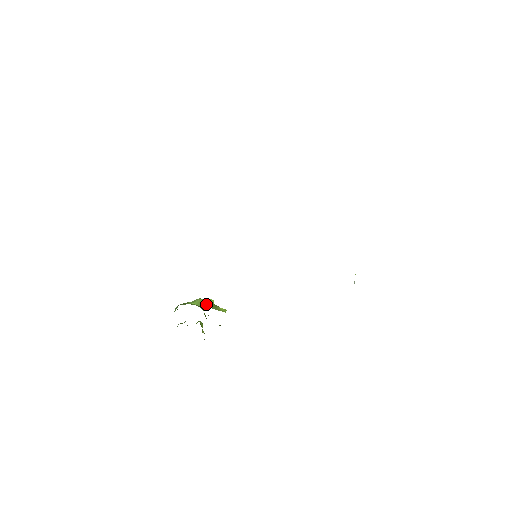
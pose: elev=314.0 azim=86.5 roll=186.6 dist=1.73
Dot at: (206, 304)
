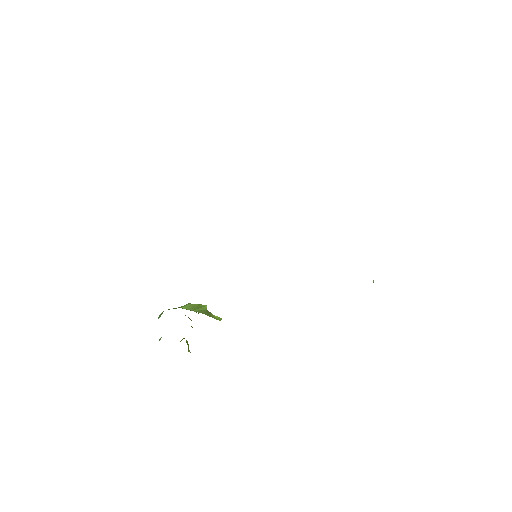
Dot at: (198, 309)
